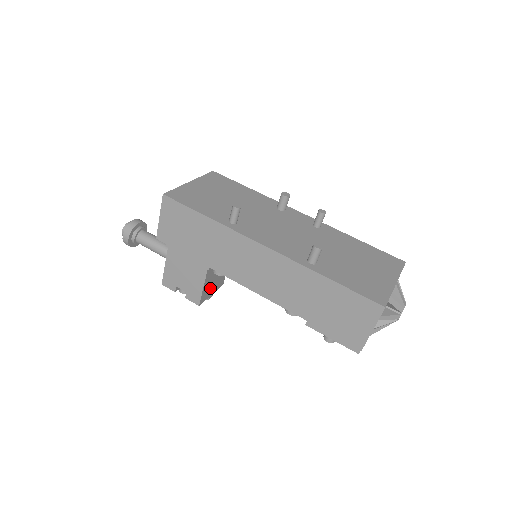
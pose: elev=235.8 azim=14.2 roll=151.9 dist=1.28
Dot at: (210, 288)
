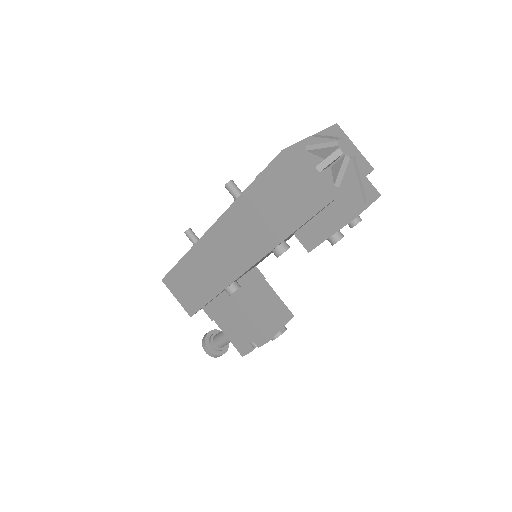
Dot at: (269, 322)
